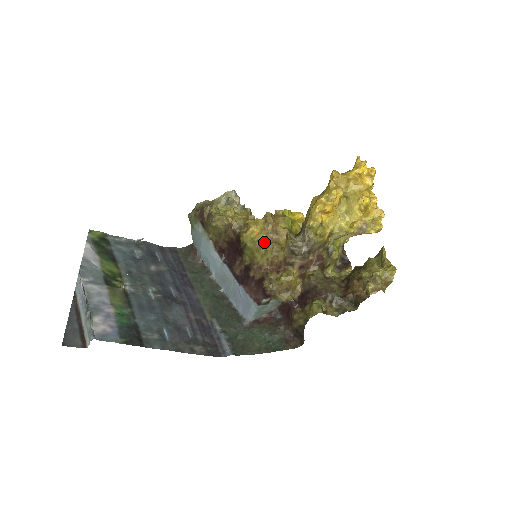
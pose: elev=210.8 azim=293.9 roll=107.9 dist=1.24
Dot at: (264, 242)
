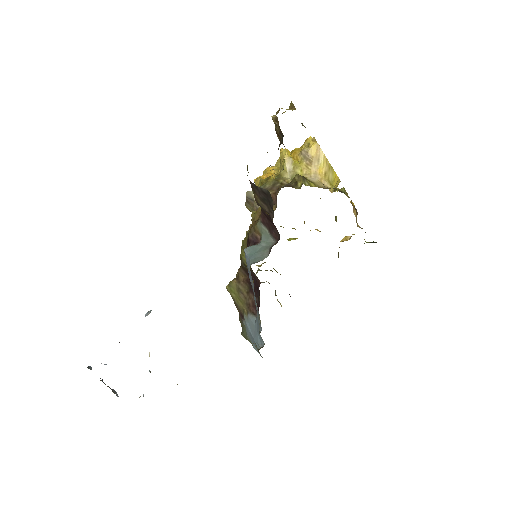
Dot at: occluded
